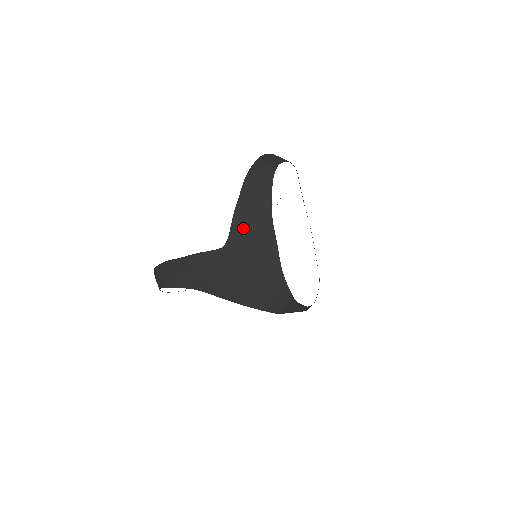
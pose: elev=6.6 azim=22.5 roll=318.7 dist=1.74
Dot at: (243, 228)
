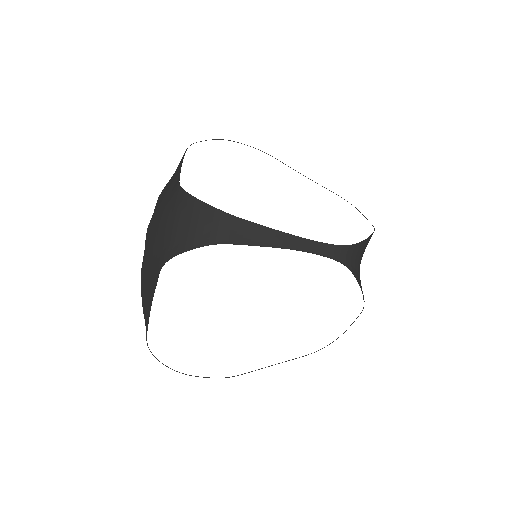
Dot at: occluded
